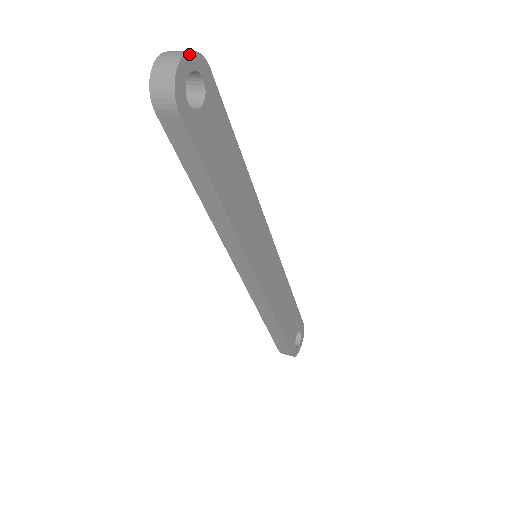
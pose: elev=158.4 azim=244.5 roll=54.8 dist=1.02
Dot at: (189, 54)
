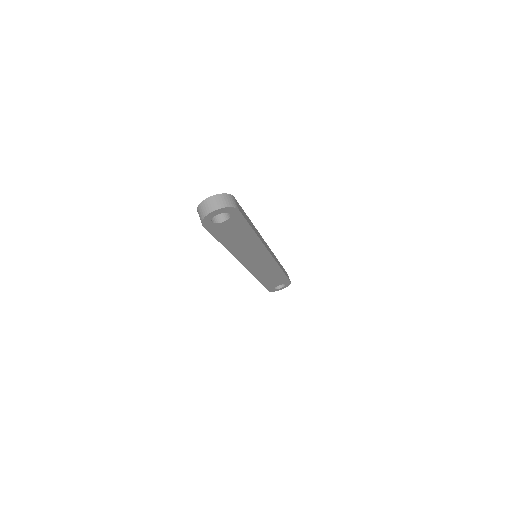
Dot at: (222, 209)
